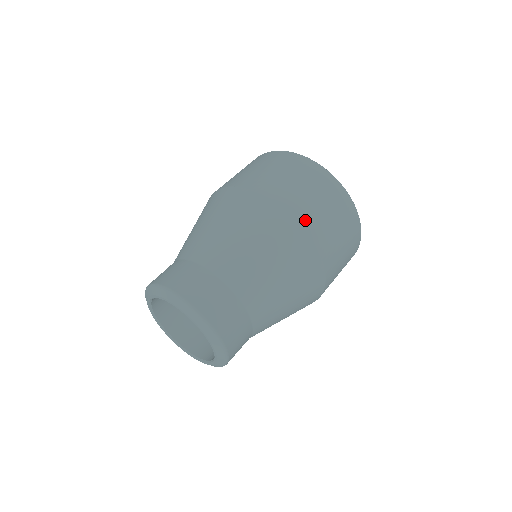
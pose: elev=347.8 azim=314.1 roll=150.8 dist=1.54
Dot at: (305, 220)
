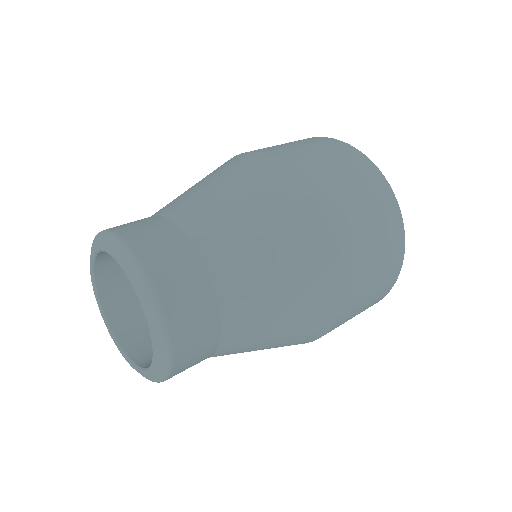
Dot at: (340, 221)
